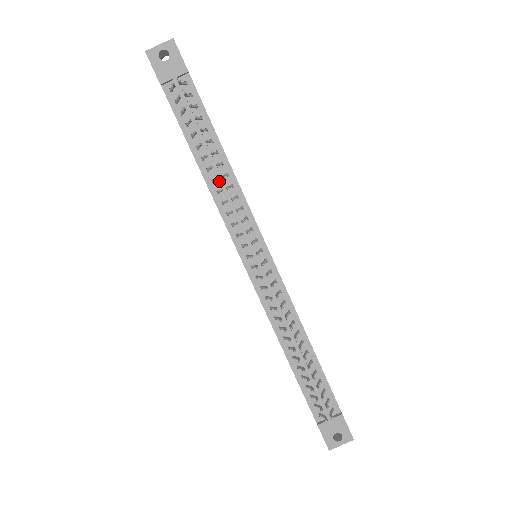
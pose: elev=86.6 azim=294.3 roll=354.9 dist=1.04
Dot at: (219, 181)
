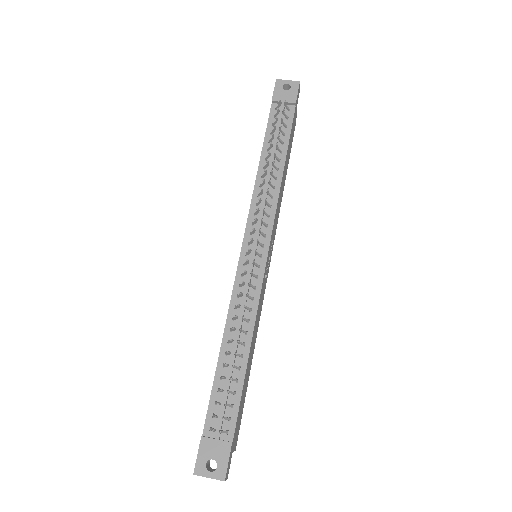
Dot at: (267, 178)
